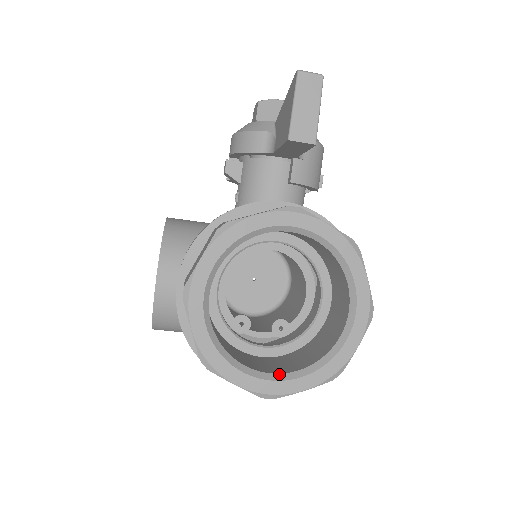
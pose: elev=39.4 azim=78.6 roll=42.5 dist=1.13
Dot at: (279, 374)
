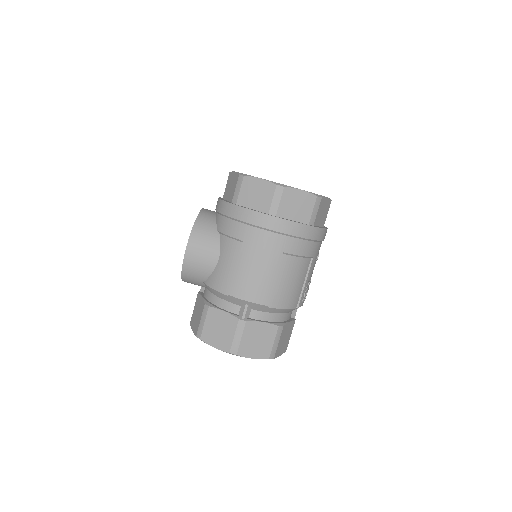
Dot at: occluded
